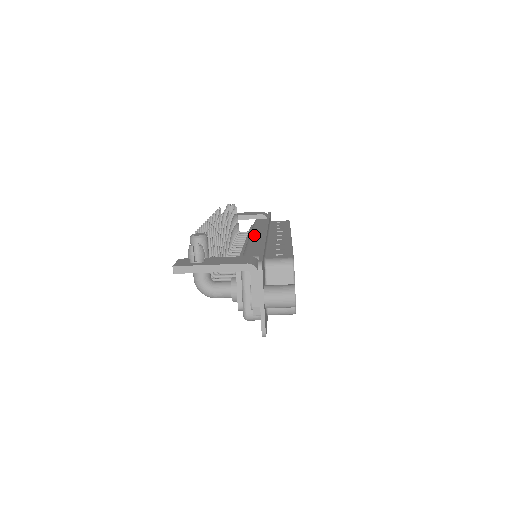
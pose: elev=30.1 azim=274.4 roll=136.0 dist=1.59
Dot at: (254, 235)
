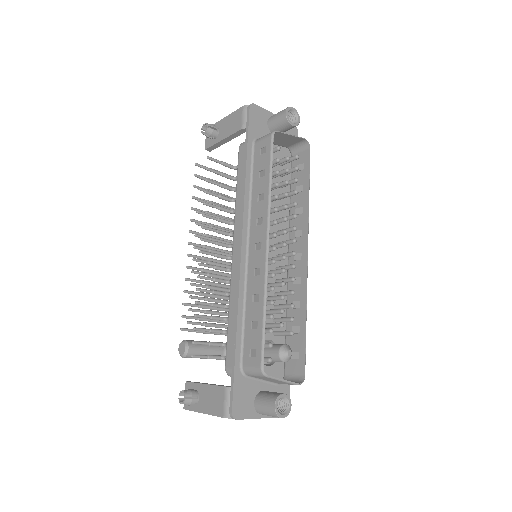
Dot at: (233, 261)
